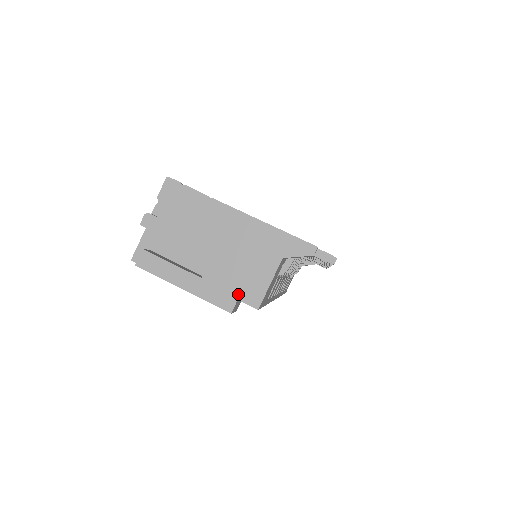
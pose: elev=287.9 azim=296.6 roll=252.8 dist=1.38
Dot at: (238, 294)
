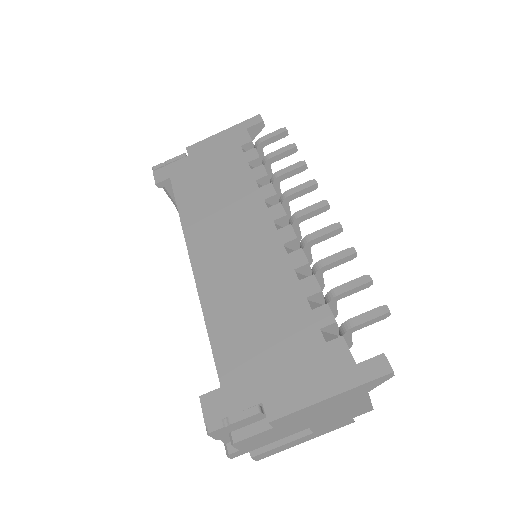
Dot at: (350, 418)
